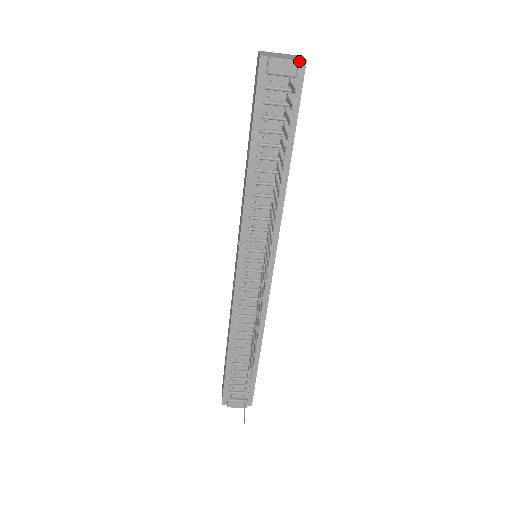
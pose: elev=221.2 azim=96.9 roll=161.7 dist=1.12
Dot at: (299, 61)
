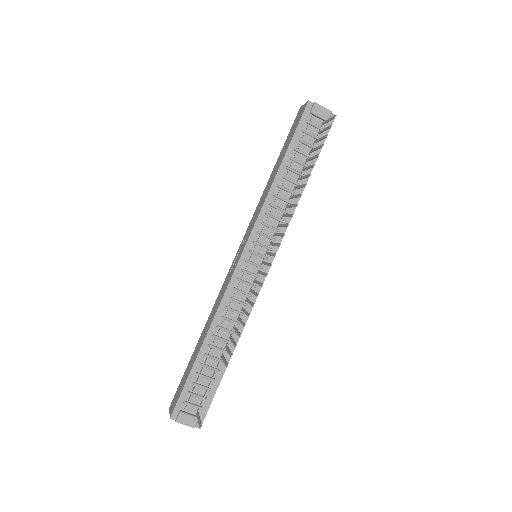
Dot at: (331, 114)
